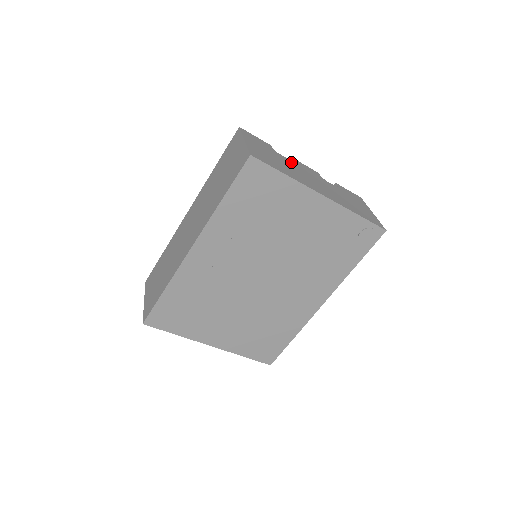
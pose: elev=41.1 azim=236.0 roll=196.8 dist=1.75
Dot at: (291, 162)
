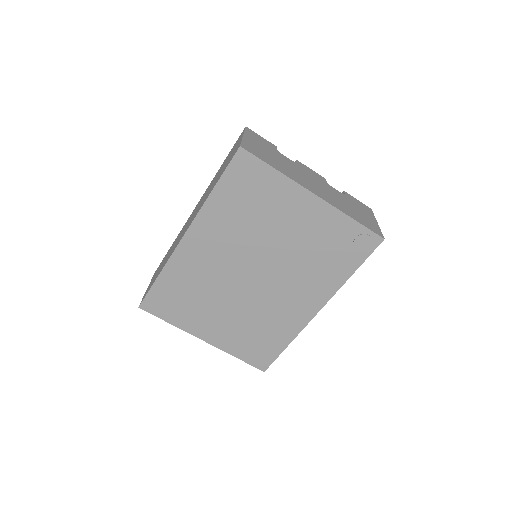
Dot at: (293, 163)
